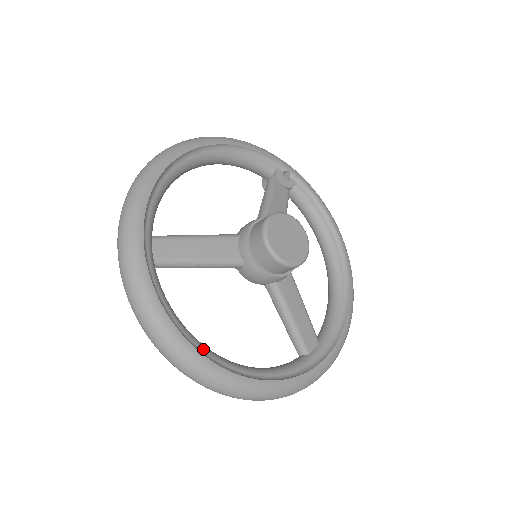
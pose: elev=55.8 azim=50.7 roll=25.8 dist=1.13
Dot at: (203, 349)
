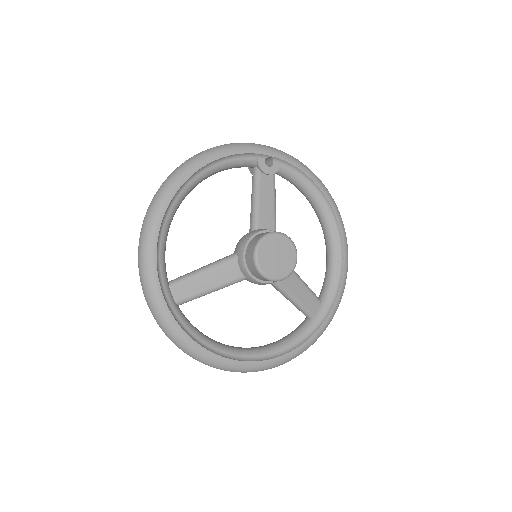
Dot at: (231, 353)
